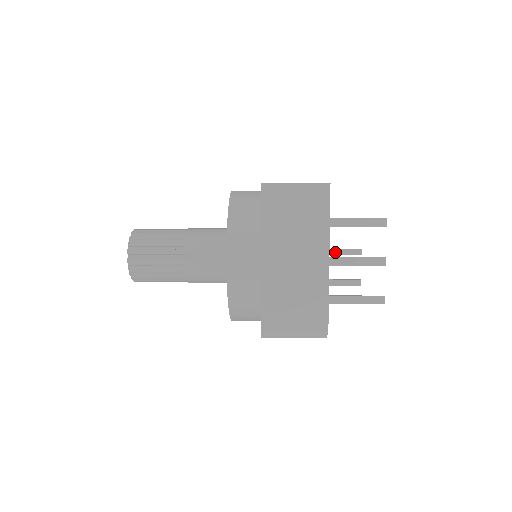
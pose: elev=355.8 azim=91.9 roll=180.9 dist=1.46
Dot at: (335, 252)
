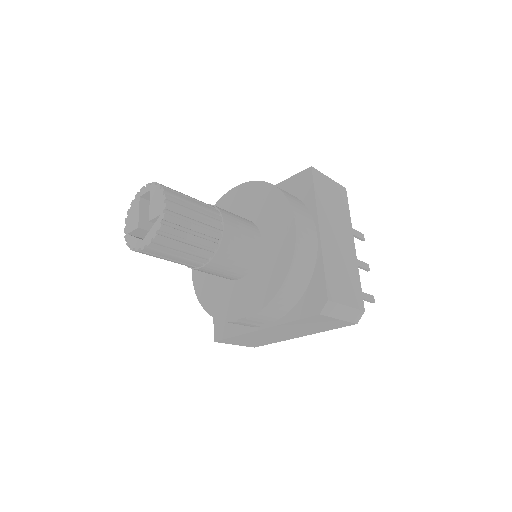
Dot at: occluded
